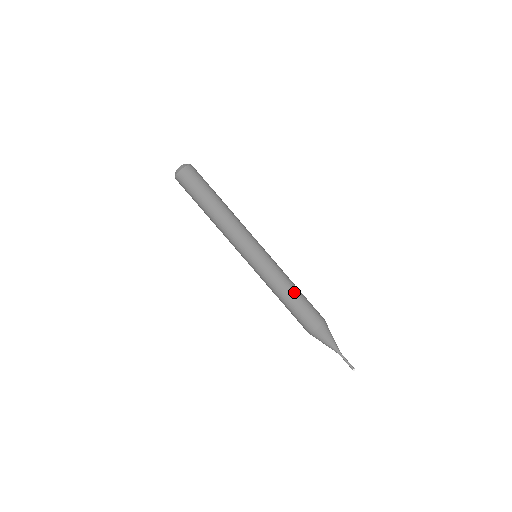
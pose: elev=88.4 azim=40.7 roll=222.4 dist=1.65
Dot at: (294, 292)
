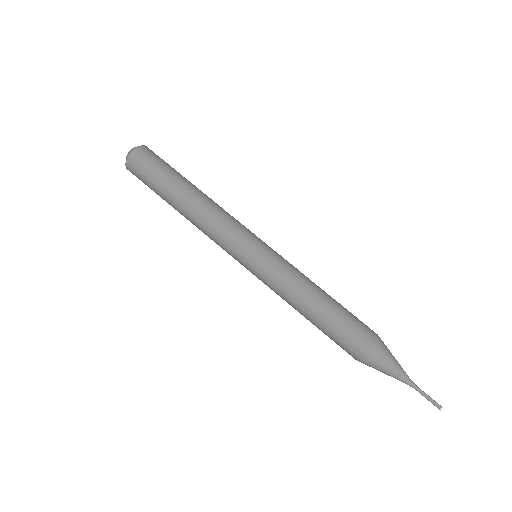
Dot at: occluded
